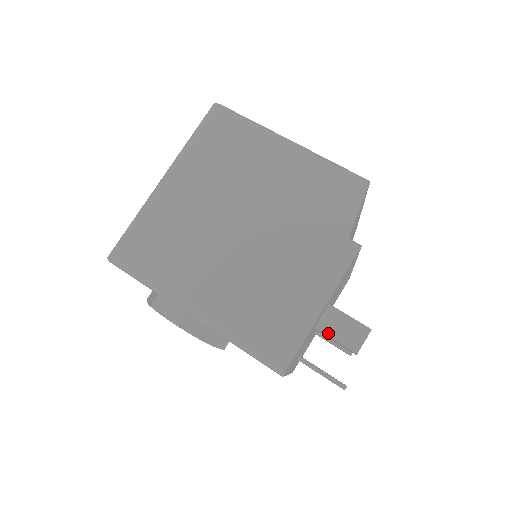
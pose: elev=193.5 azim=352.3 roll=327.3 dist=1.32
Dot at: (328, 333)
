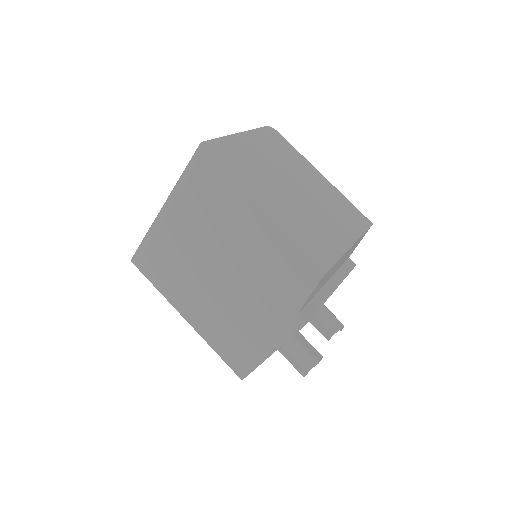
Dot at: (287, 353)
